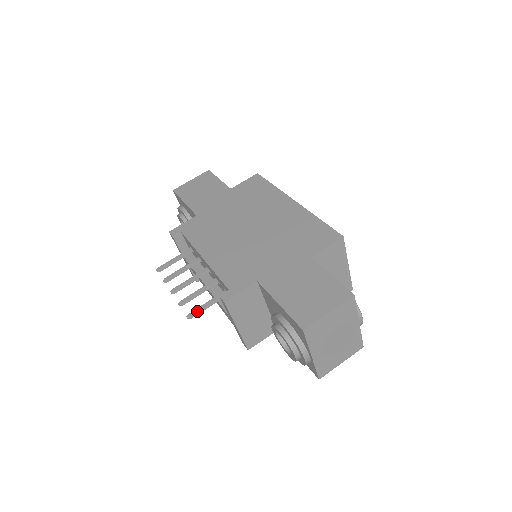
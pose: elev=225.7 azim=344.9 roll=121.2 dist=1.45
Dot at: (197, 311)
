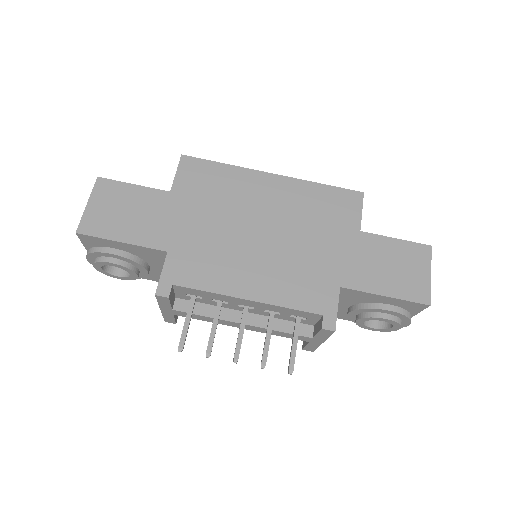
Dot at: occluded
